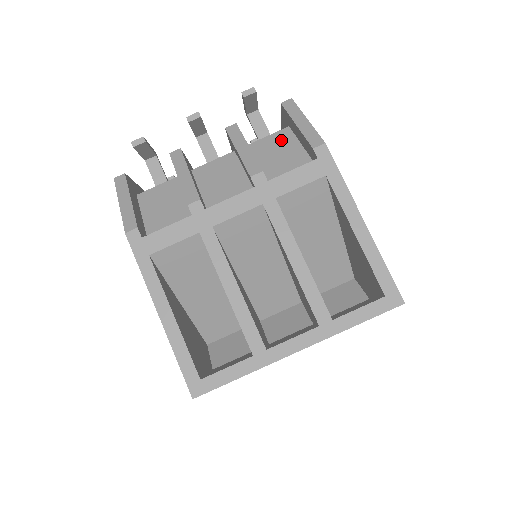
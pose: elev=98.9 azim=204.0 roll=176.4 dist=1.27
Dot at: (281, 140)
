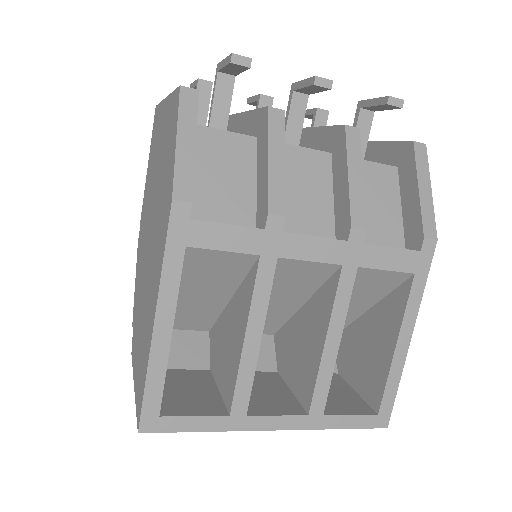
Dot at: (384, 180)
